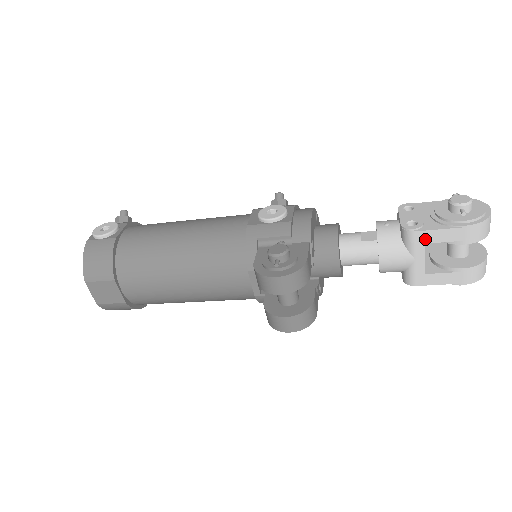
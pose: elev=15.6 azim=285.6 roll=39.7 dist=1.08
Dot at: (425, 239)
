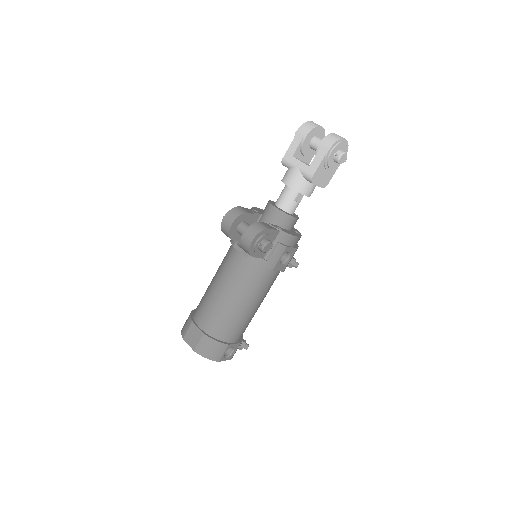
Dot at: (290, 155)
